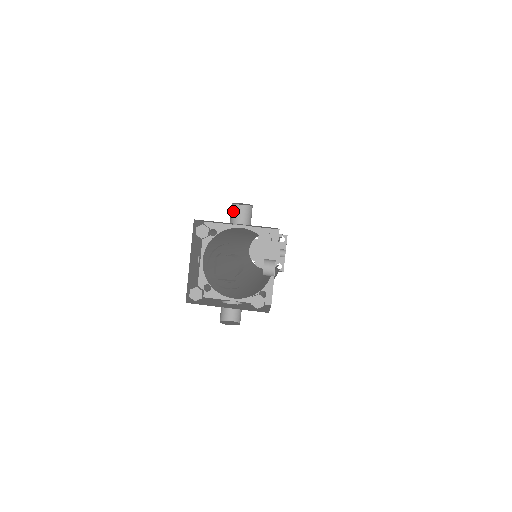
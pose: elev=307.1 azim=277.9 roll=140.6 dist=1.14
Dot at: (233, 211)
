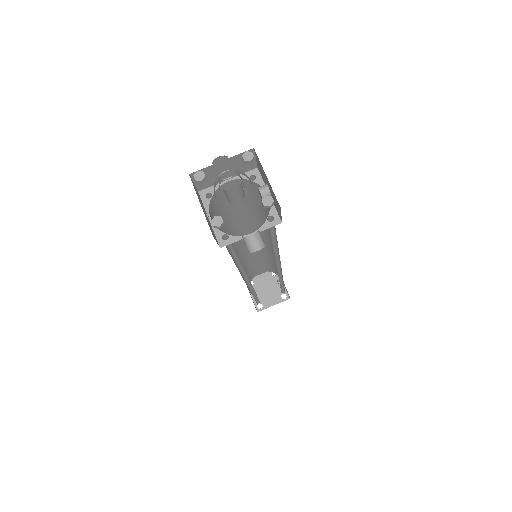
Dot at: occluded
